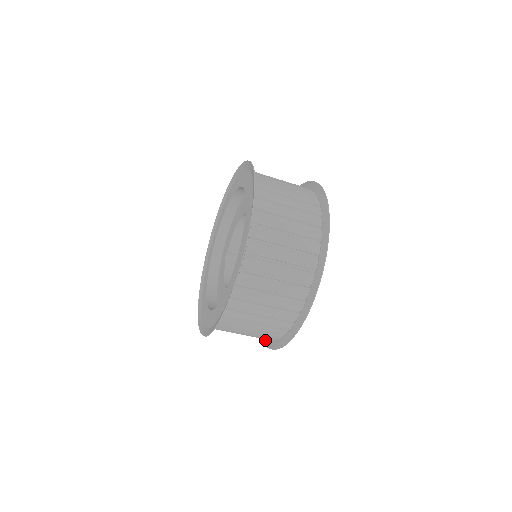
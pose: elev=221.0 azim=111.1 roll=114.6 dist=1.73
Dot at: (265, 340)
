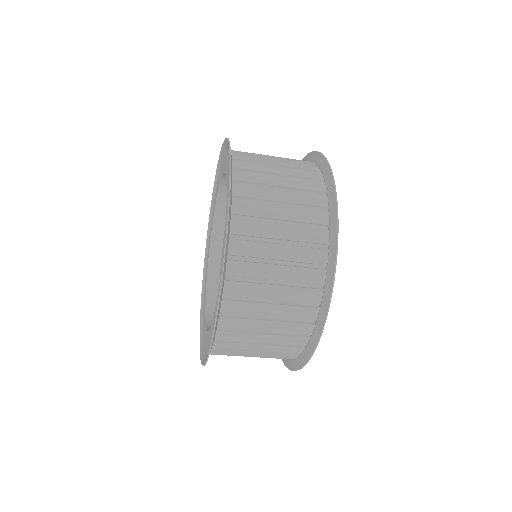
Dot at: occluded
